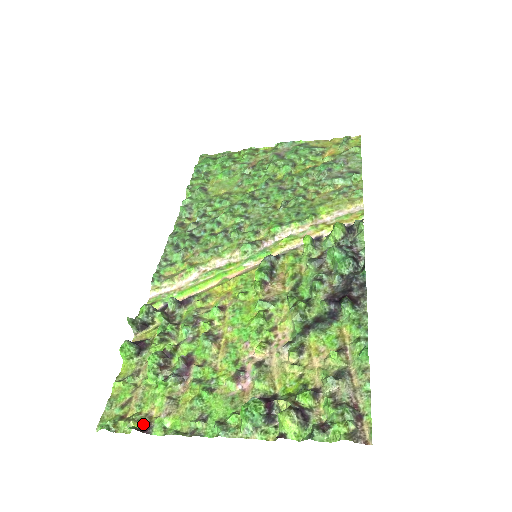
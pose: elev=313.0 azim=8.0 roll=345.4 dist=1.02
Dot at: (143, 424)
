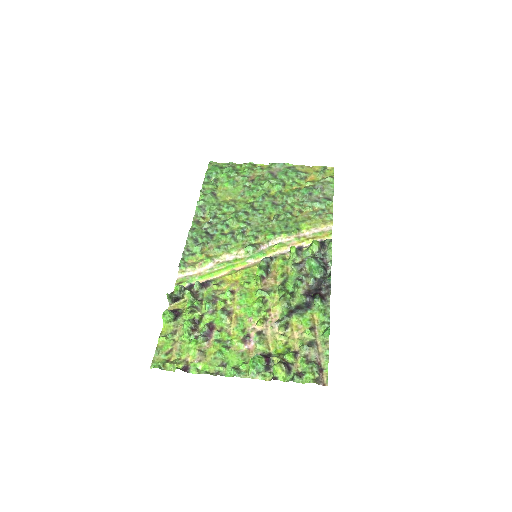
Dot at: (183, 366)
